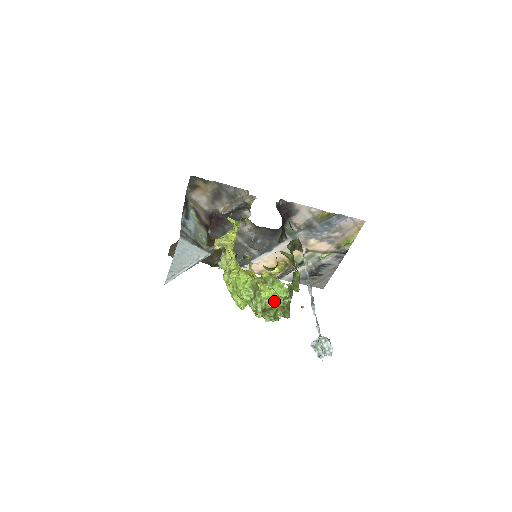
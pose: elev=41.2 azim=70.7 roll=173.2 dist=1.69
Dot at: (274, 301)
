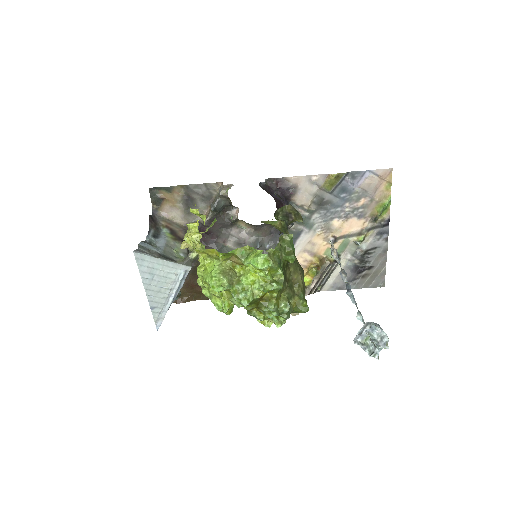
Dot at: (262, 284)
